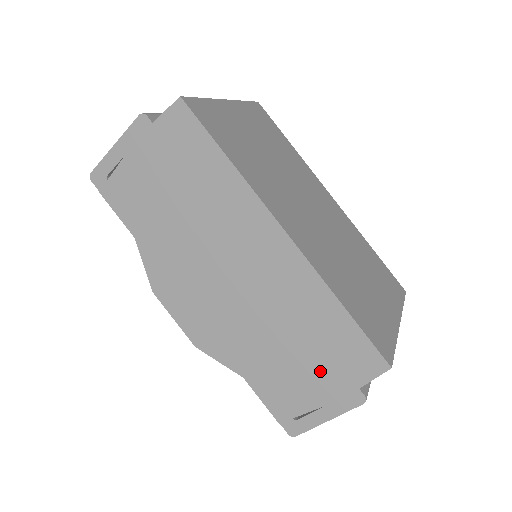
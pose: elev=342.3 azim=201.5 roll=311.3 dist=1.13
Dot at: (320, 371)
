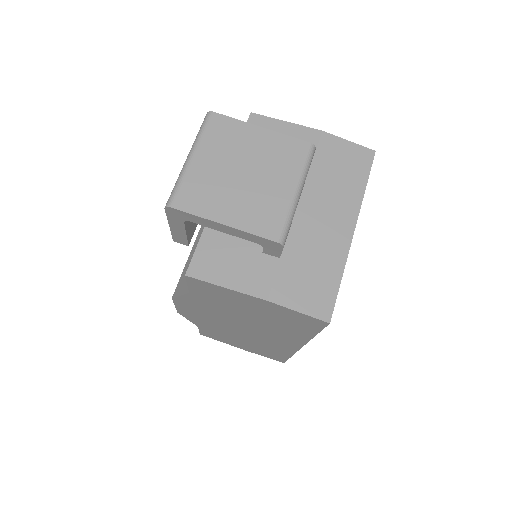
Dot at: (248, 348)
